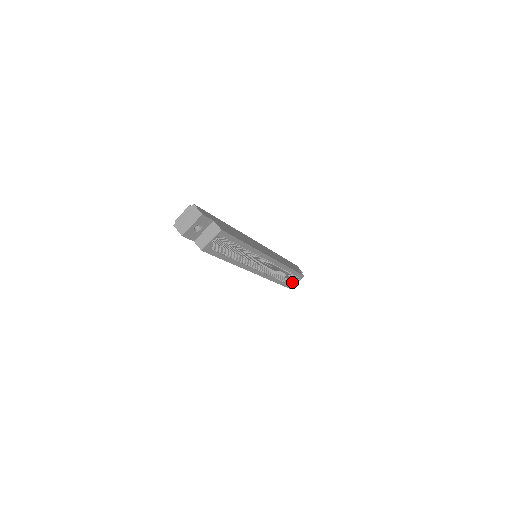
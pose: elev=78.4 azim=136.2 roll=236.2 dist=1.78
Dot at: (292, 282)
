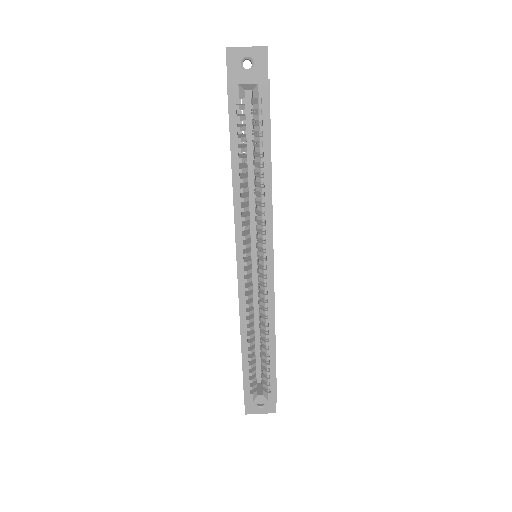
Dot at: (255, 392)
